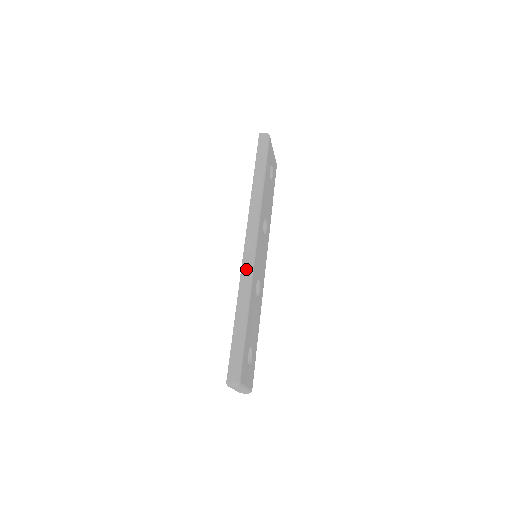
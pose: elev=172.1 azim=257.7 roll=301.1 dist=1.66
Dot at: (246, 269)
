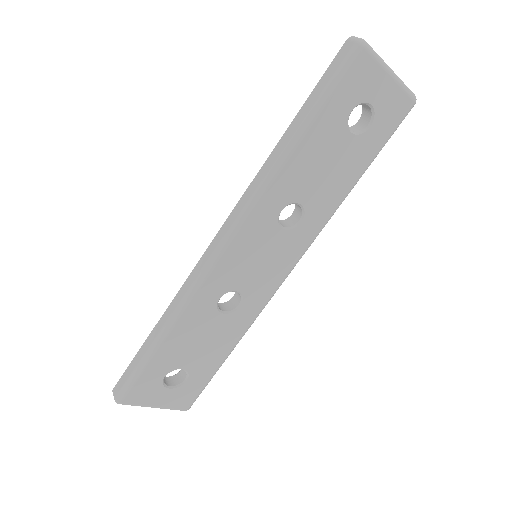
Dot at: (194, 275)
